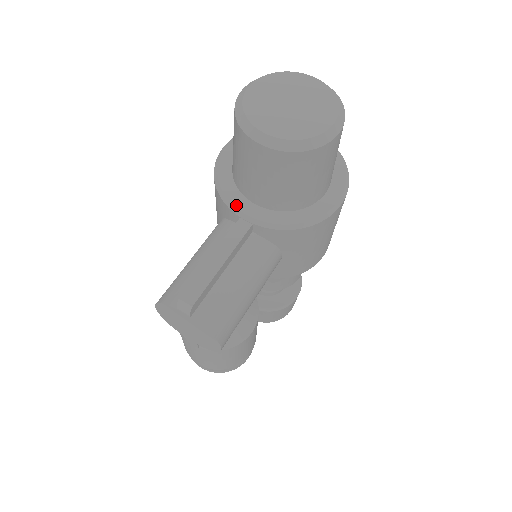
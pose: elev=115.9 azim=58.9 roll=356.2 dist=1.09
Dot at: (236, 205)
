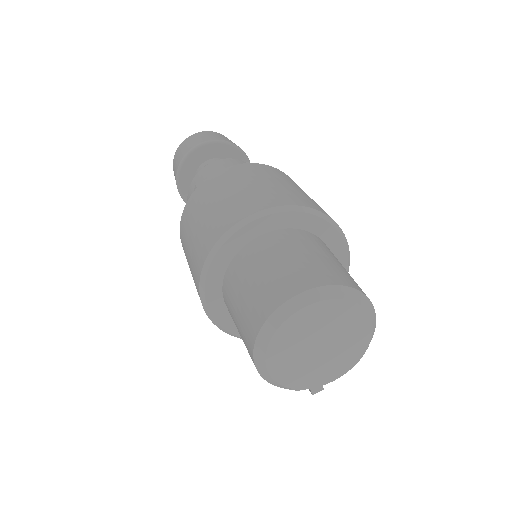
Dot at: occluded
